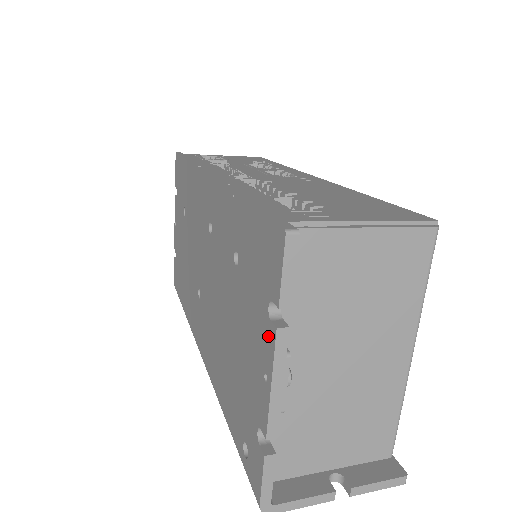
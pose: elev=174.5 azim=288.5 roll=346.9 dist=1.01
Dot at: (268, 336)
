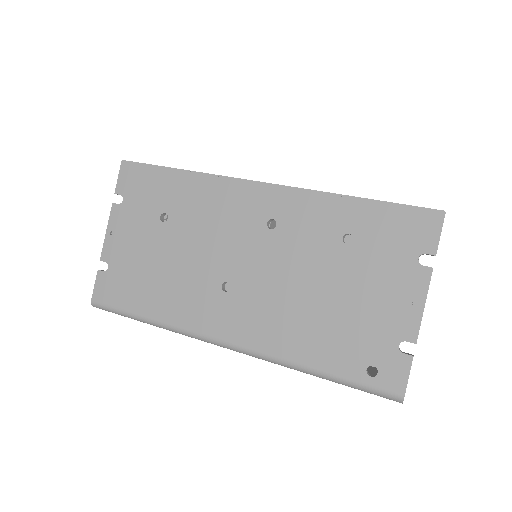
Dot at: (419, 276)
